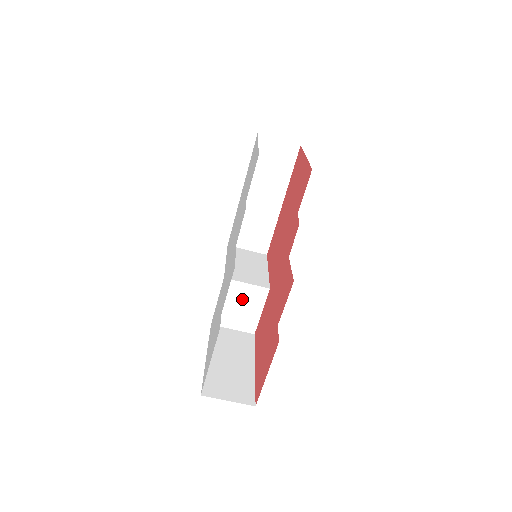
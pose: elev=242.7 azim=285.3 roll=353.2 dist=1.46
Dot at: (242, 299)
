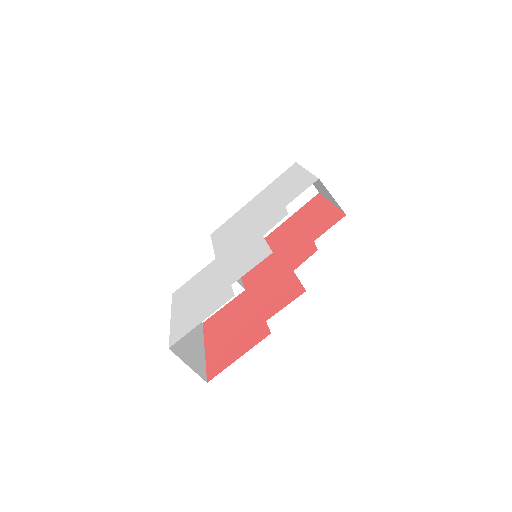
Dot at: occluded
